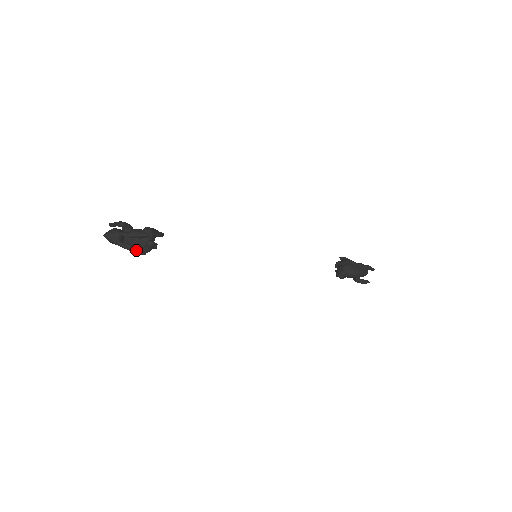
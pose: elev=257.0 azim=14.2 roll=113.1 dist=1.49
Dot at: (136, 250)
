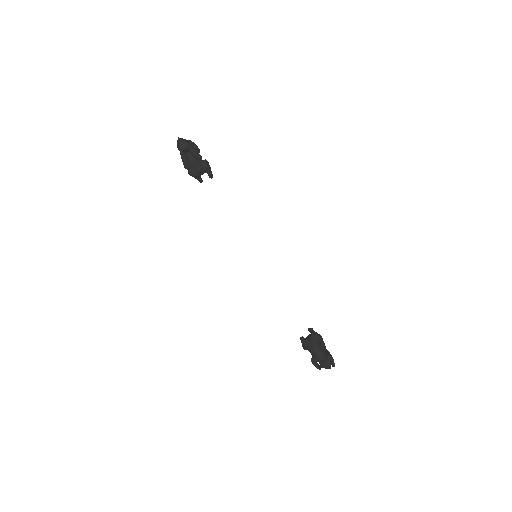
Dot at: (185, 162)
